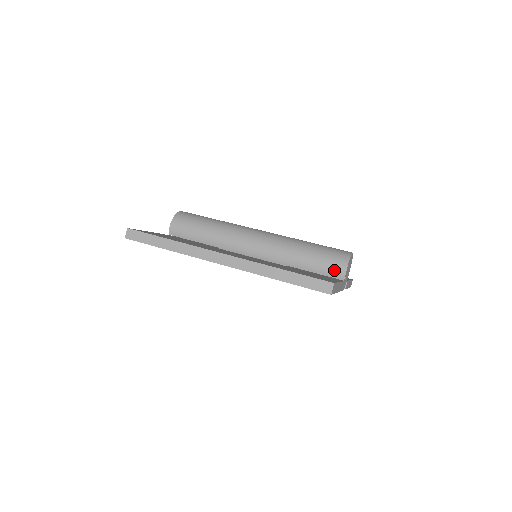
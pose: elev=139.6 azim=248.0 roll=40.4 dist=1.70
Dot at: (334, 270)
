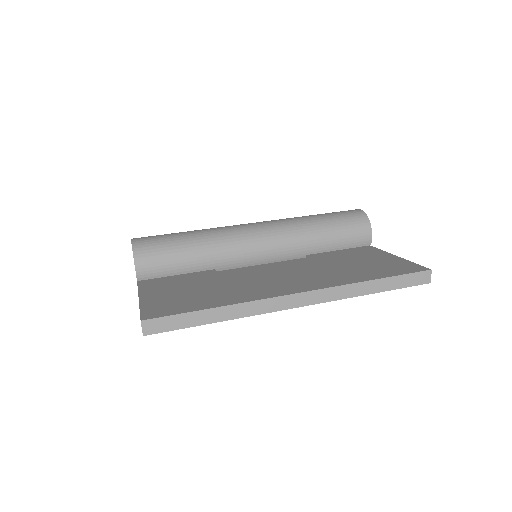
Dot at: (360, 239)
